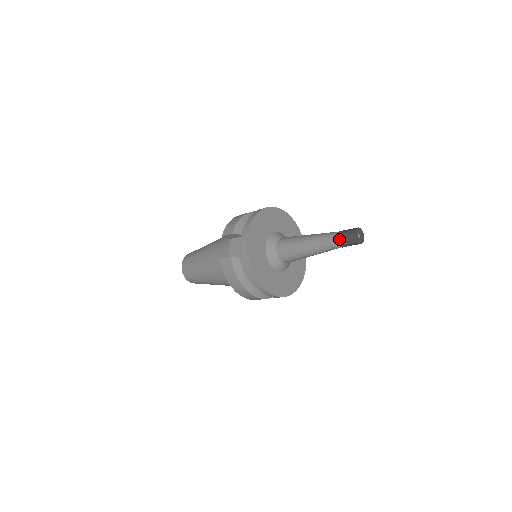
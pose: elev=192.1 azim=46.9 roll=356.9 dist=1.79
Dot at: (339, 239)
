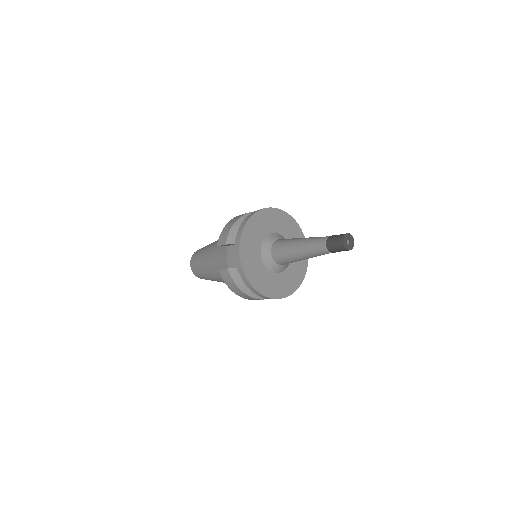
Dot at: (328, 246)
